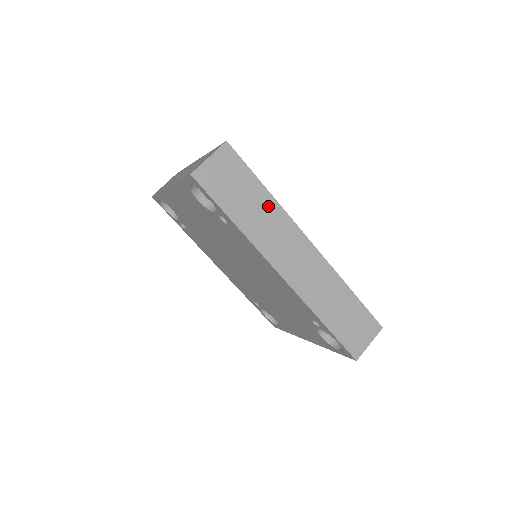
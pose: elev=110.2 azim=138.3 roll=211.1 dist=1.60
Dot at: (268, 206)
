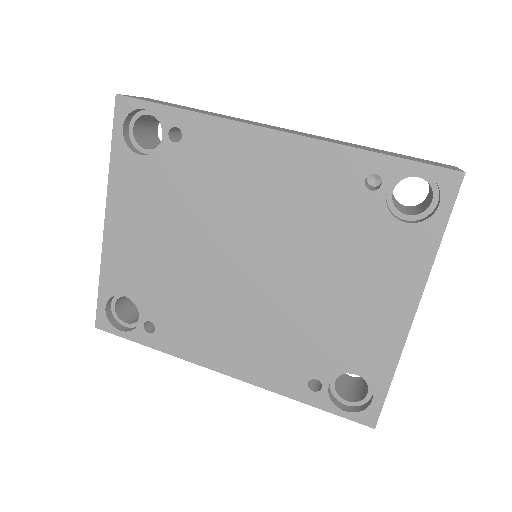
Dot at: occluded
